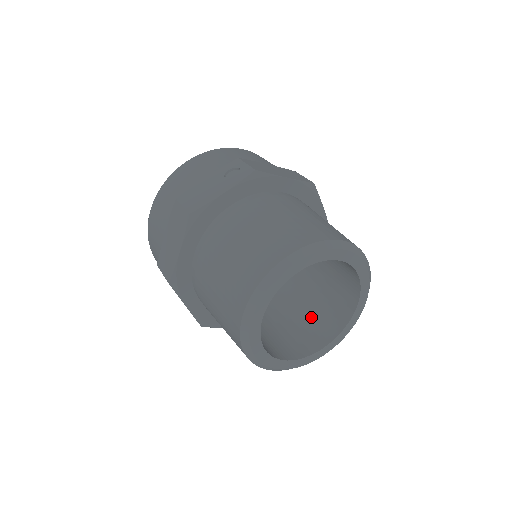
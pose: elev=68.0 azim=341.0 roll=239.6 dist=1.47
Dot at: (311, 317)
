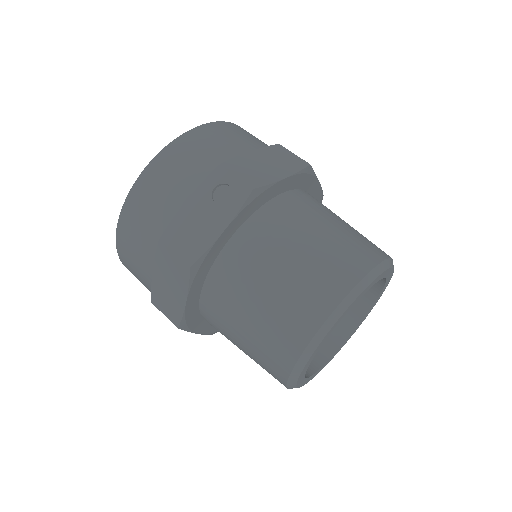
Dot at: occluded
